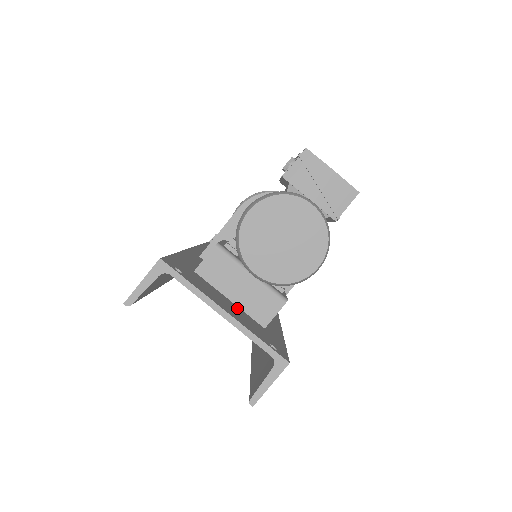
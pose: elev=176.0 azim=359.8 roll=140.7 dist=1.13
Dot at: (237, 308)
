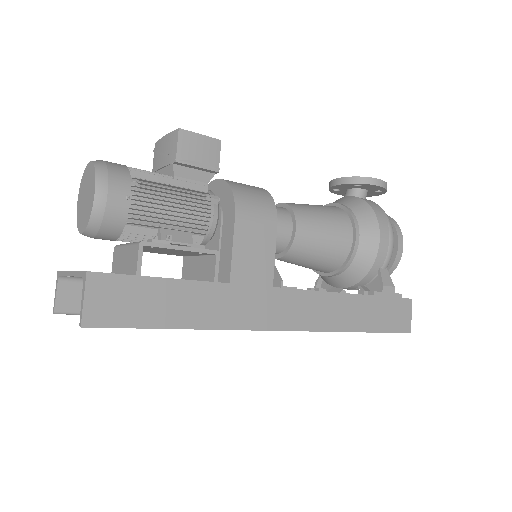
Dot at: occluded
